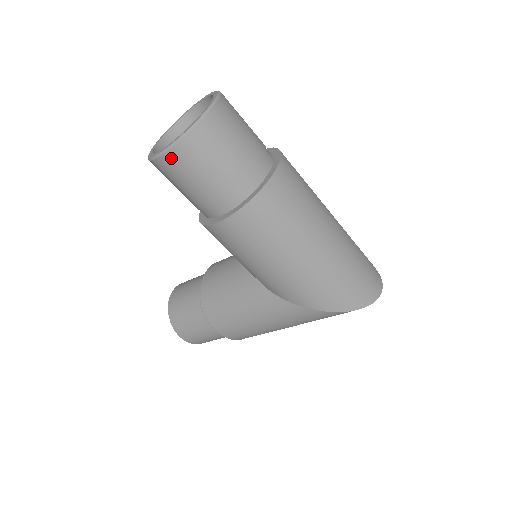
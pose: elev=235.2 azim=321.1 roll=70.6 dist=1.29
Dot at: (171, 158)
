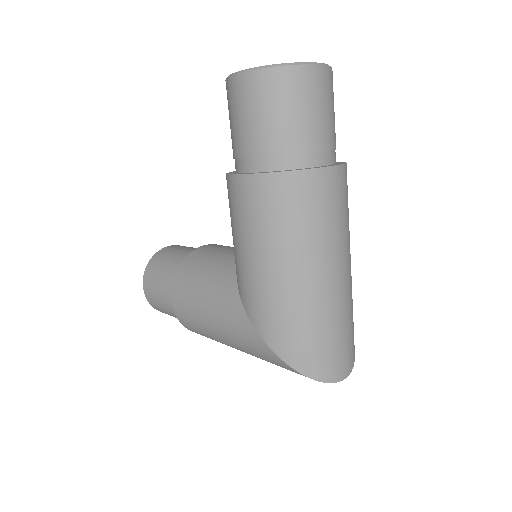
Dot at: (241, 82)
